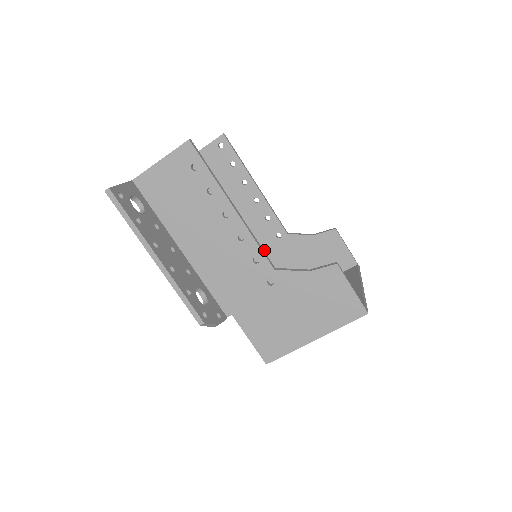
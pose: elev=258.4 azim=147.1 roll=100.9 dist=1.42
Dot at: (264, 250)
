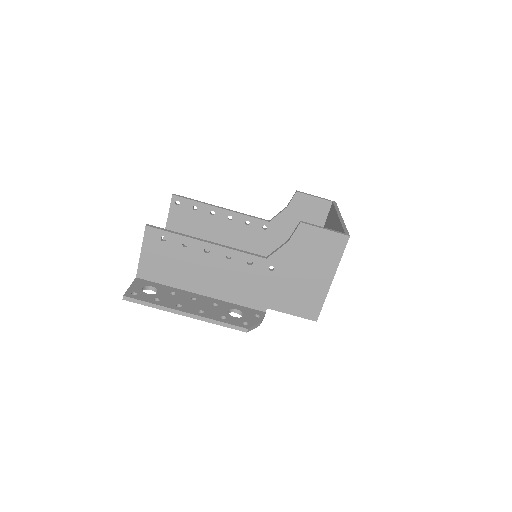
Dot at: (264, 245)
